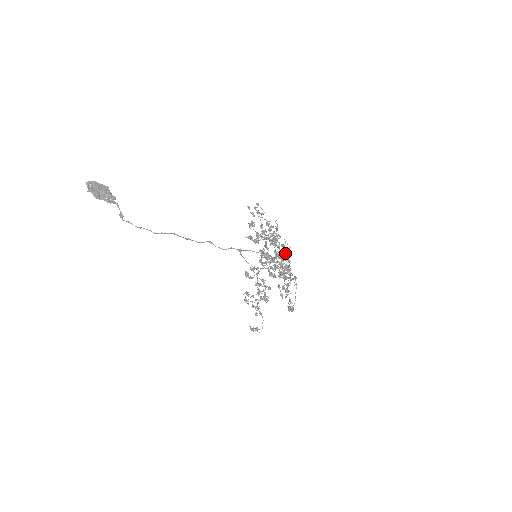
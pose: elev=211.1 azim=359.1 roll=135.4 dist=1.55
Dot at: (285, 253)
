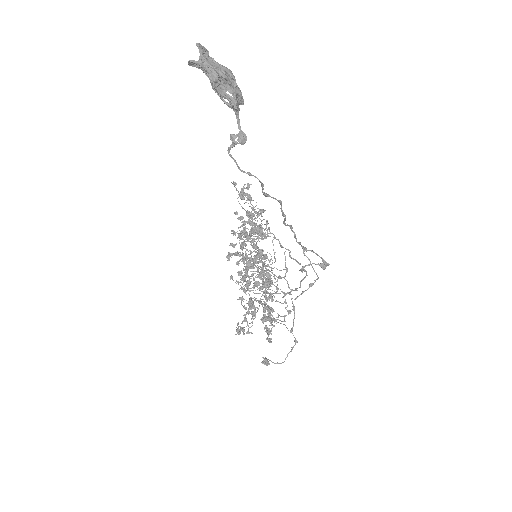
Dot at: occluded
